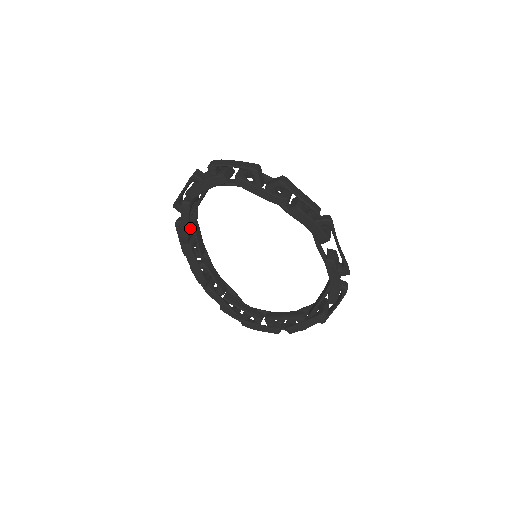
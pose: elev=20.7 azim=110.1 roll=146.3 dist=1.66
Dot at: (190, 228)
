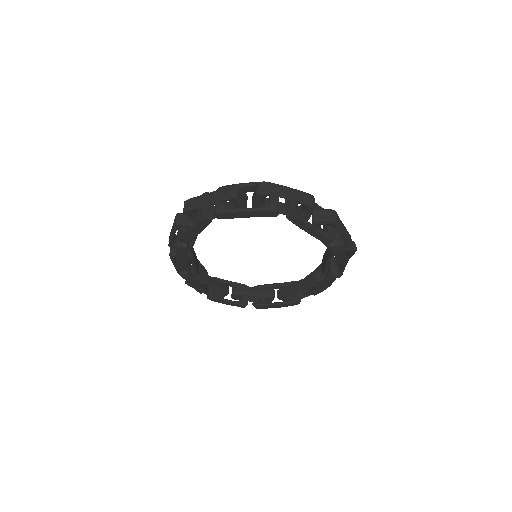
Dot at: occluded
